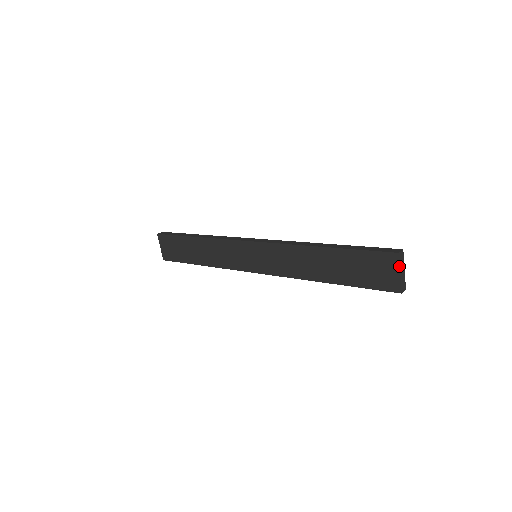
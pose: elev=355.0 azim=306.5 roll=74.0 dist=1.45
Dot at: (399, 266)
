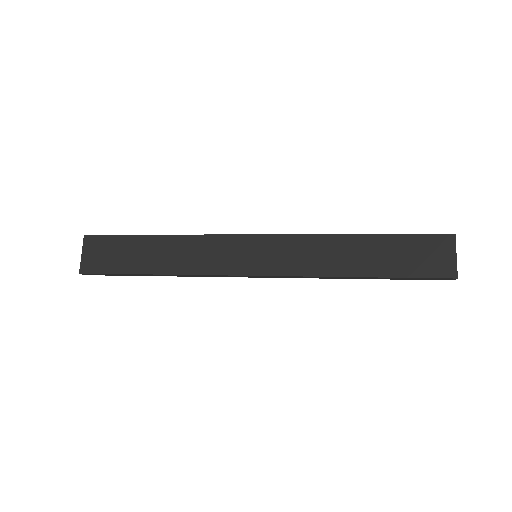
Dot at: (455, 248)
